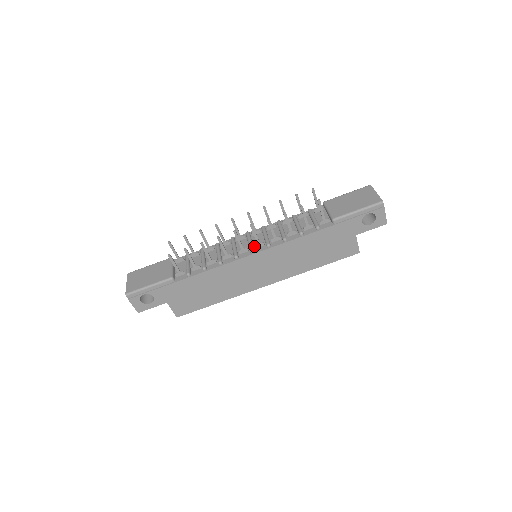
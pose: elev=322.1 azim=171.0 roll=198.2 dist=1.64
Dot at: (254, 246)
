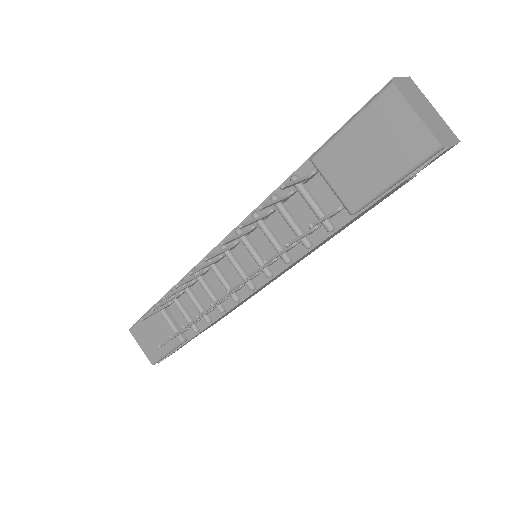
Dot at: occluded
